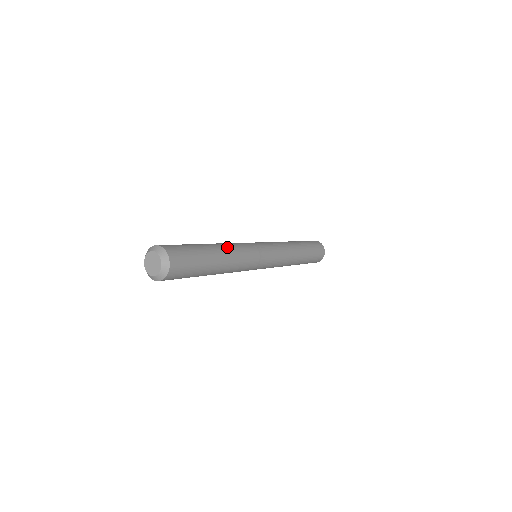
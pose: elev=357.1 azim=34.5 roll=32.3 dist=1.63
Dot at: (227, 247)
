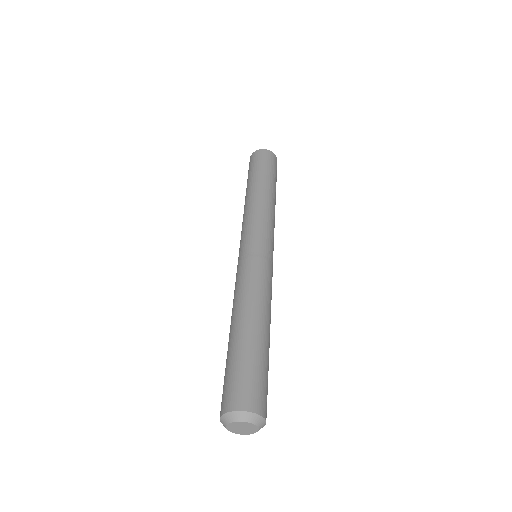
Dot at: (257, 305)
